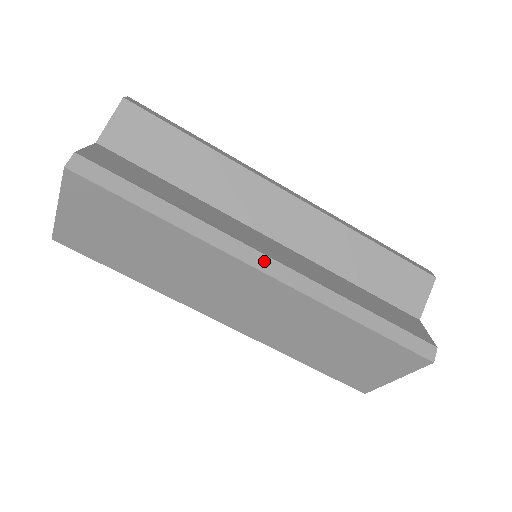
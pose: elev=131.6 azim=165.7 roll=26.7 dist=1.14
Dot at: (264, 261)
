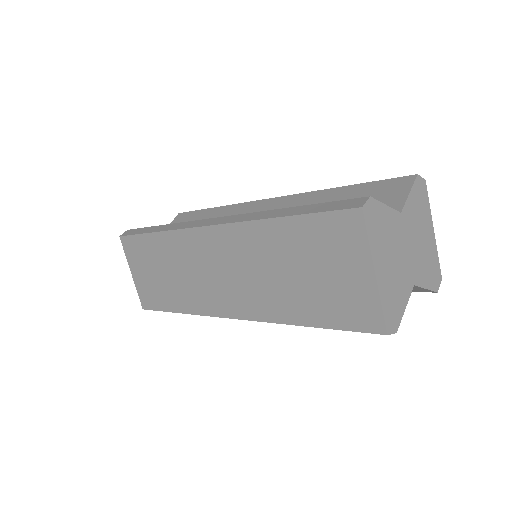
Dot at: (209, 221)
